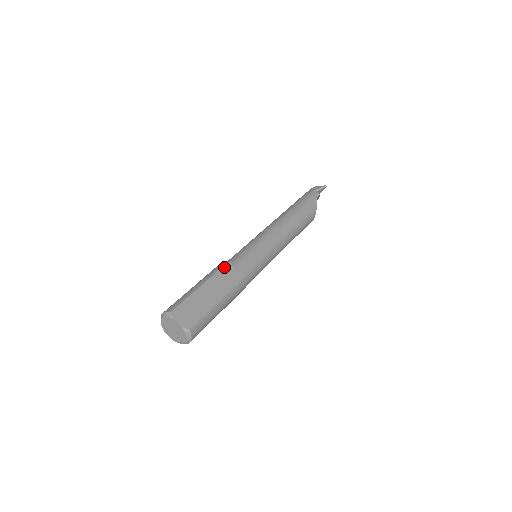
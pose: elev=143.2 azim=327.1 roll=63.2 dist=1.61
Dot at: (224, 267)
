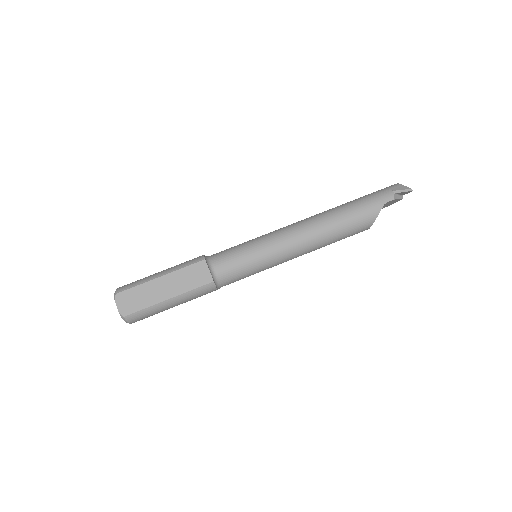
Dot at: (196, 264)
